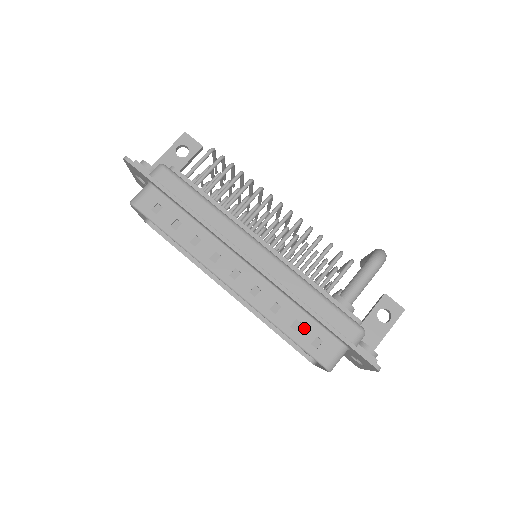
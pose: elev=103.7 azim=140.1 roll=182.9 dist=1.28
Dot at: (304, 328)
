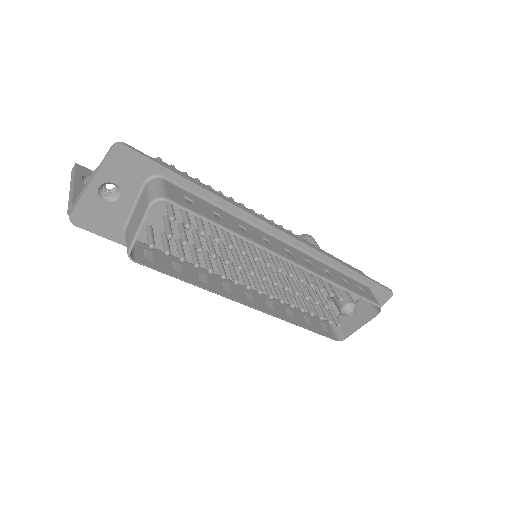
Dot at: (350, 283)
